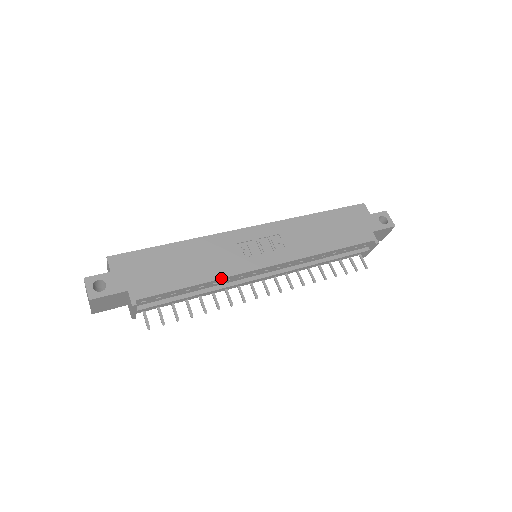
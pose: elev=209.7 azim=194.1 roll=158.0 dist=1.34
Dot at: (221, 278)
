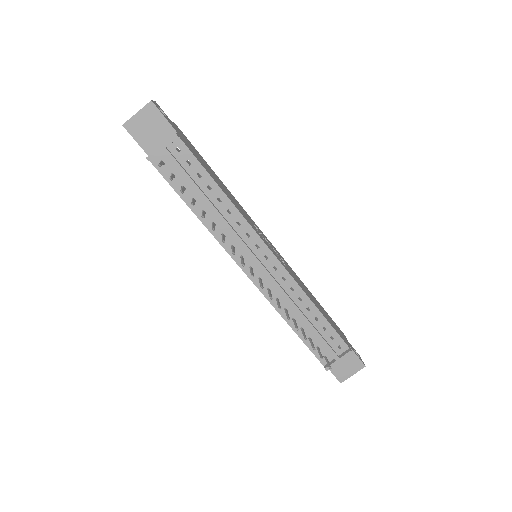
Dot at: (239, 211)
